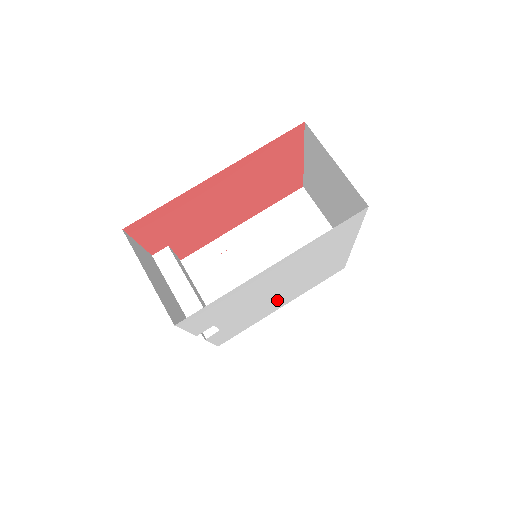
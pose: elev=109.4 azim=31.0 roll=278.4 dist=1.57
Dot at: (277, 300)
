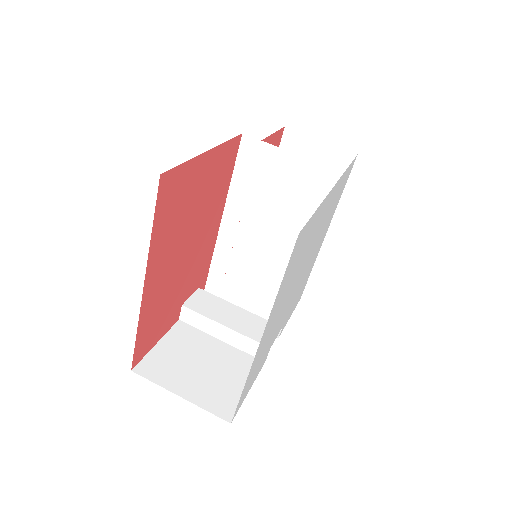
Dot at: (311, 258)
